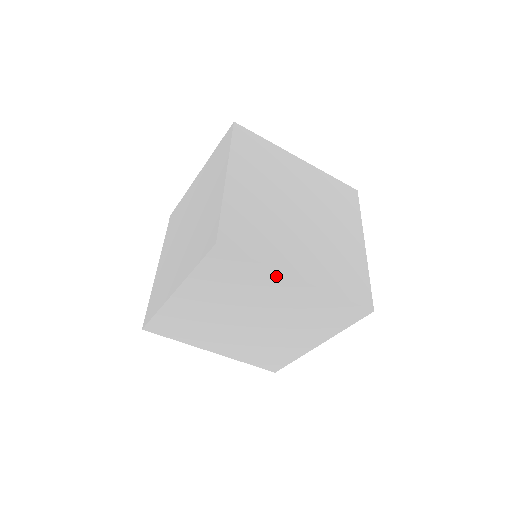
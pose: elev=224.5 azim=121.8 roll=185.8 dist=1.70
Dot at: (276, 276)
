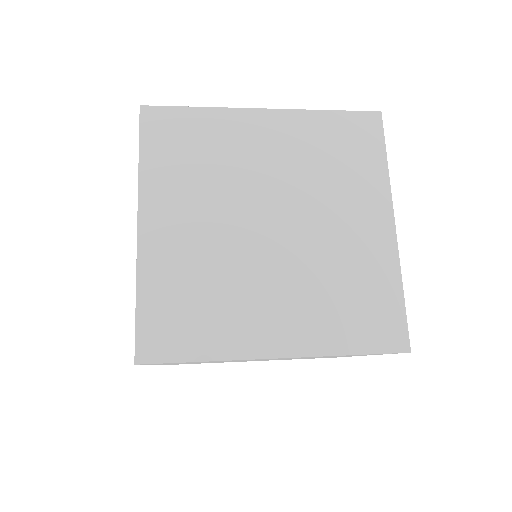
Dot at: occluded
